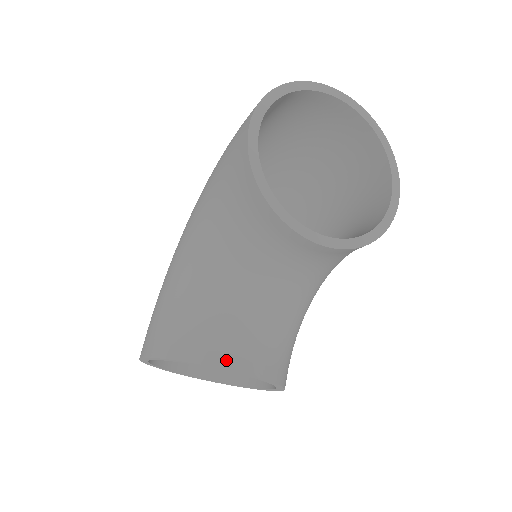
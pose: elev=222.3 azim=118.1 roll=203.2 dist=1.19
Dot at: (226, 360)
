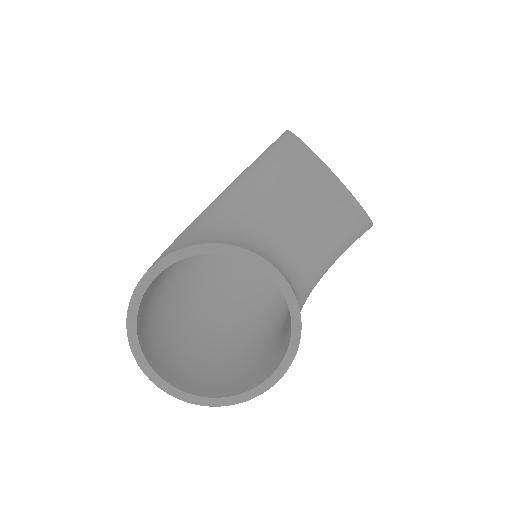
Dot at: (264, 256)
